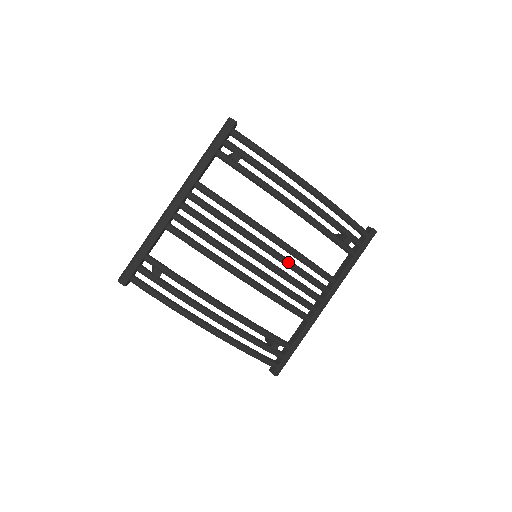
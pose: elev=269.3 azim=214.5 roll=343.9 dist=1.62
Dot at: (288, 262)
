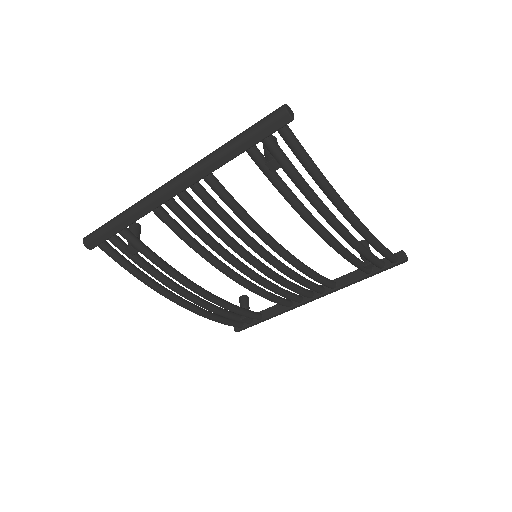
Dot at: (289, 275)
